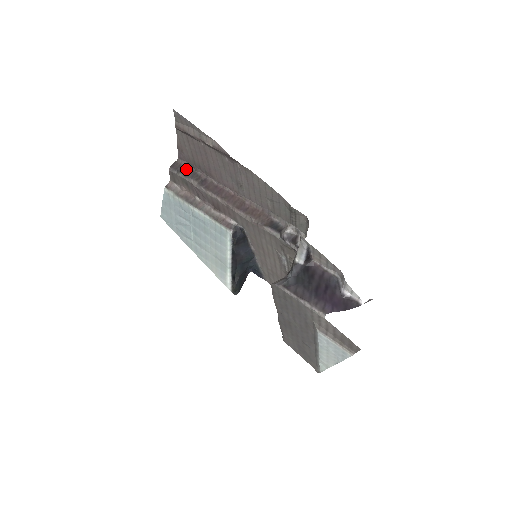
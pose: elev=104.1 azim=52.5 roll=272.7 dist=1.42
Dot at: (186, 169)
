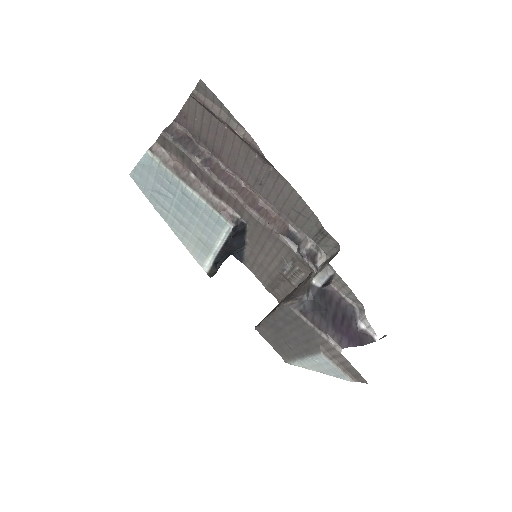
Dot at: (184, 138)
